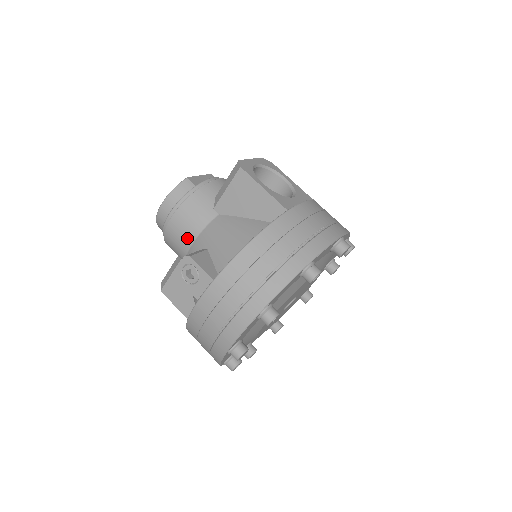
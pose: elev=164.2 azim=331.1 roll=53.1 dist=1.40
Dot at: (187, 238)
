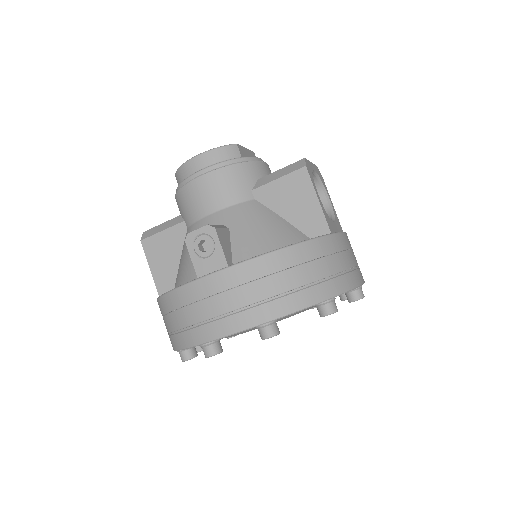
Dot at: (209, 205)
